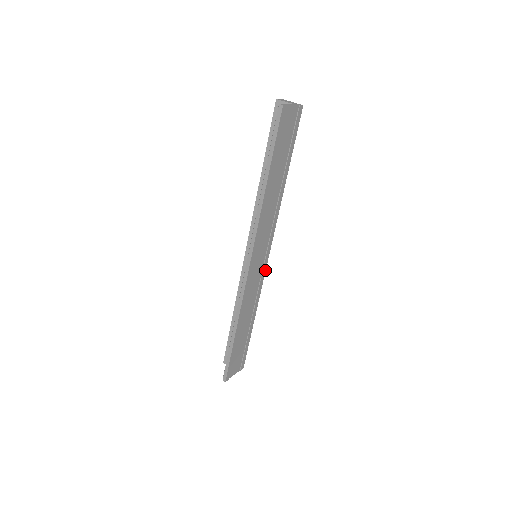
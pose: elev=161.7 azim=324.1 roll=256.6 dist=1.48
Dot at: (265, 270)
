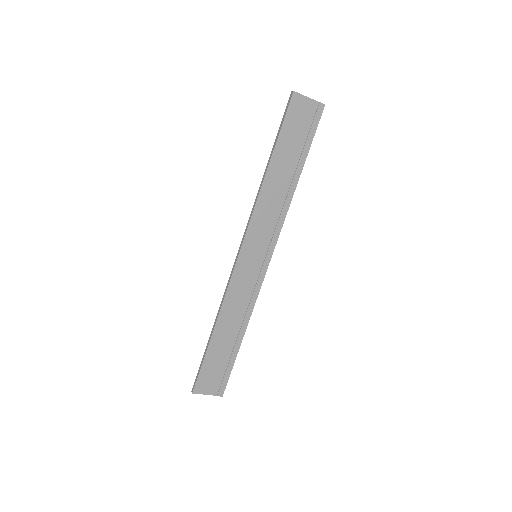
Dot at: (264, 277)
